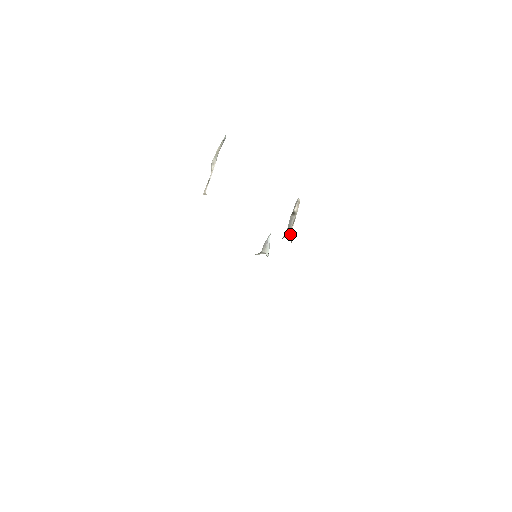
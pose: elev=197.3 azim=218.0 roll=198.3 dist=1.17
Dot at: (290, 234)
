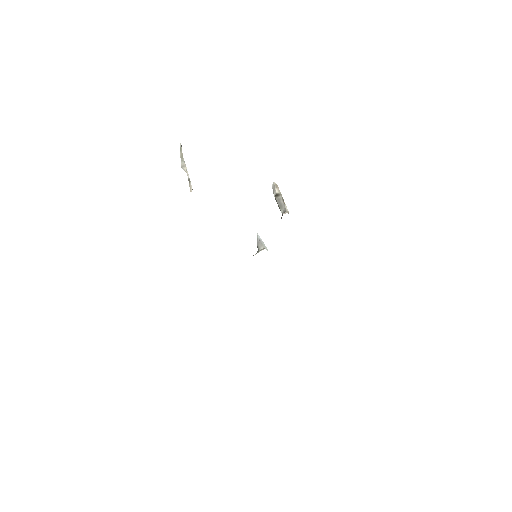
Dot at: (287, 211)
